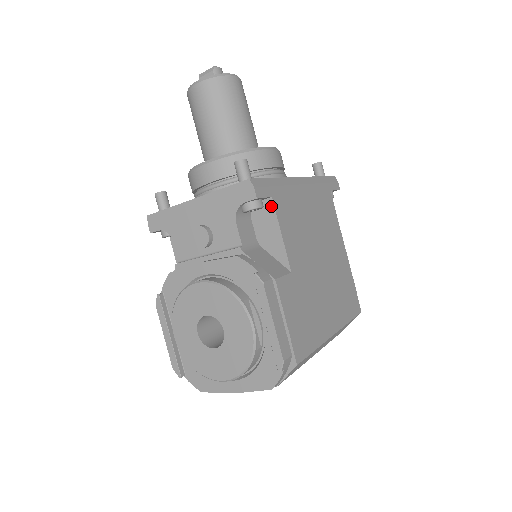
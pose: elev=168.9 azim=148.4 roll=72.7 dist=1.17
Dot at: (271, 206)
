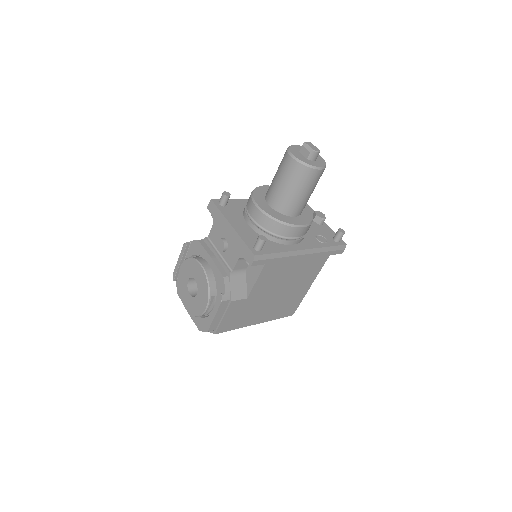
Dot at: (262, 267)
